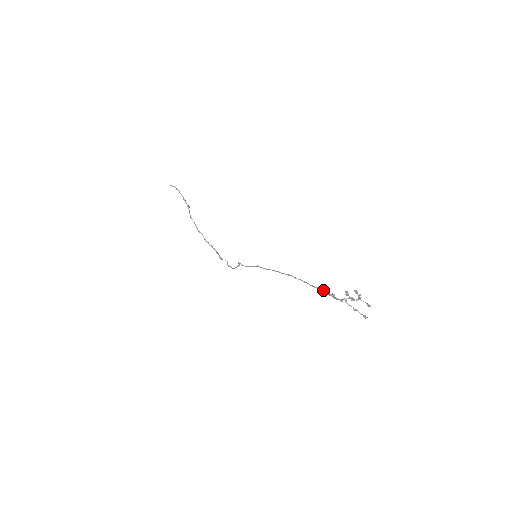
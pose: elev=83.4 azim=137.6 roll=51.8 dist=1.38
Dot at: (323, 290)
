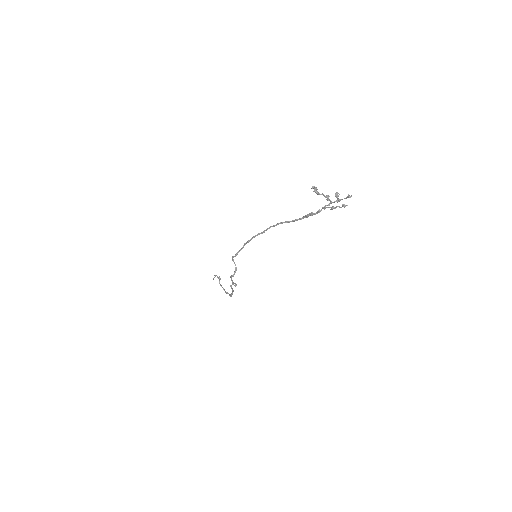
Dot at: (302, 218)
